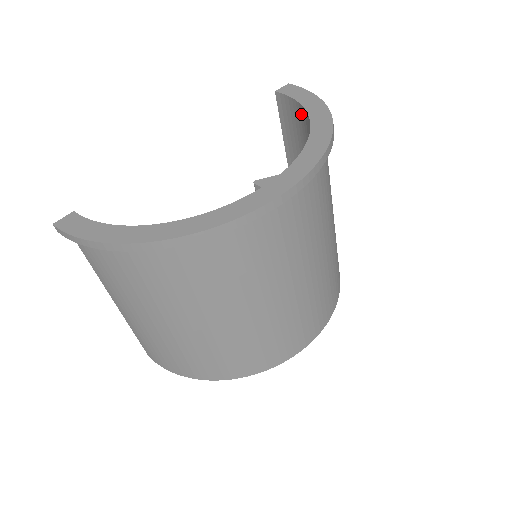
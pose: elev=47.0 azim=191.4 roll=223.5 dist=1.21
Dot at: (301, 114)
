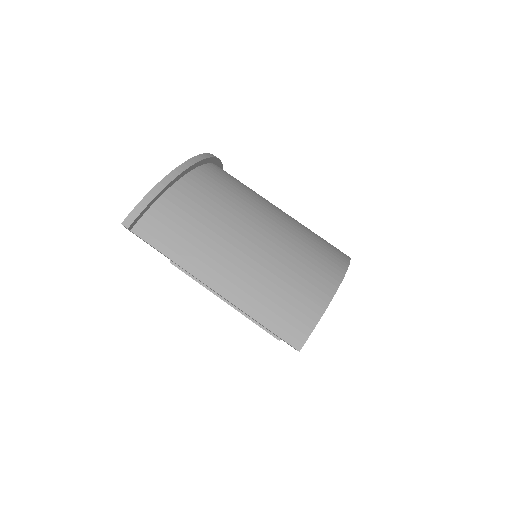
Dot at: occluded
